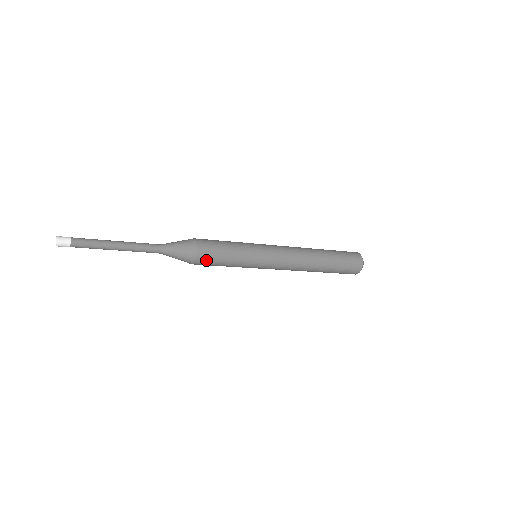
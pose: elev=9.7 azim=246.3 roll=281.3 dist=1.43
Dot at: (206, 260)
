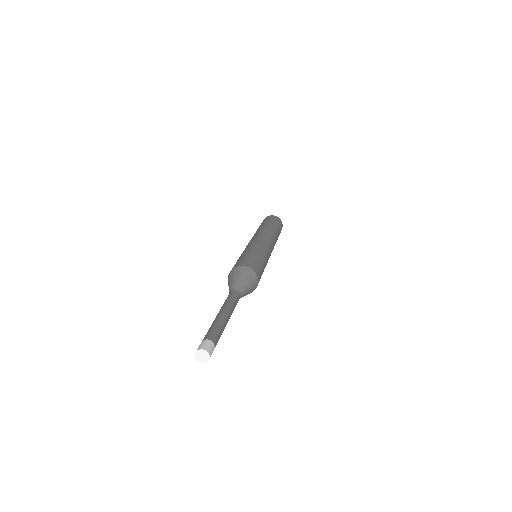
Dot at: occluded
